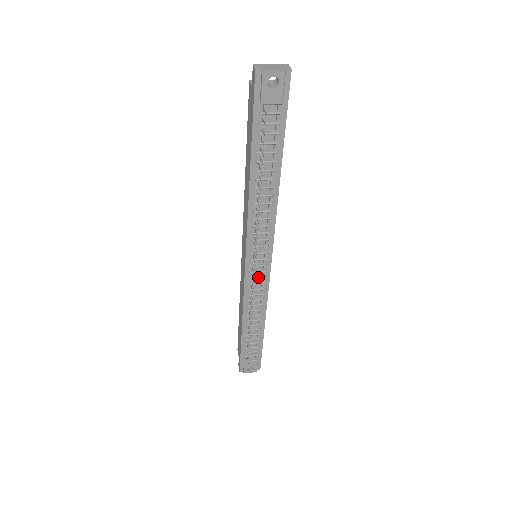
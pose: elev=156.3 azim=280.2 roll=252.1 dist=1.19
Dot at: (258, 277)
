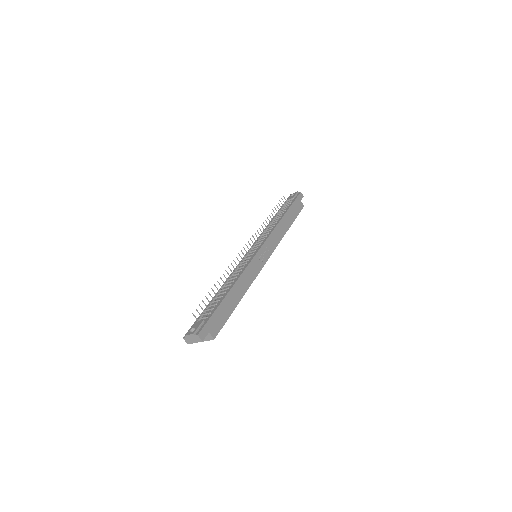
Dot at: (248, 258)
